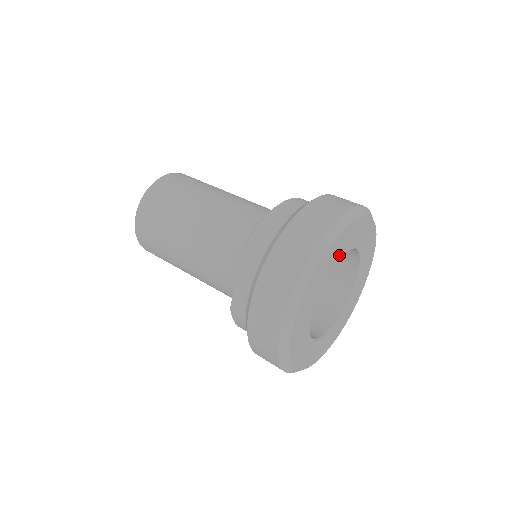
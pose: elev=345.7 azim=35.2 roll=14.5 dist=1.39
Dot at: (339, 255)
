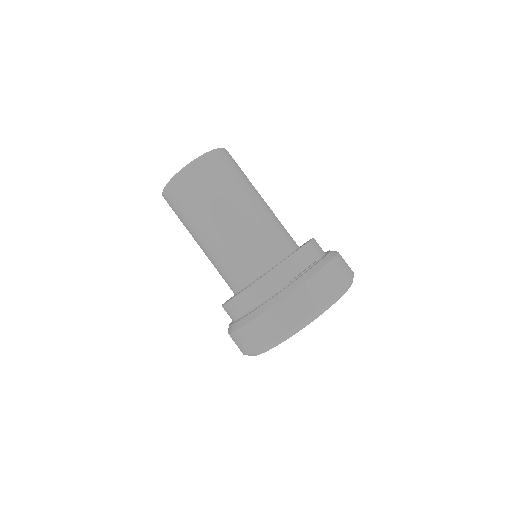
Dot at: occluded
